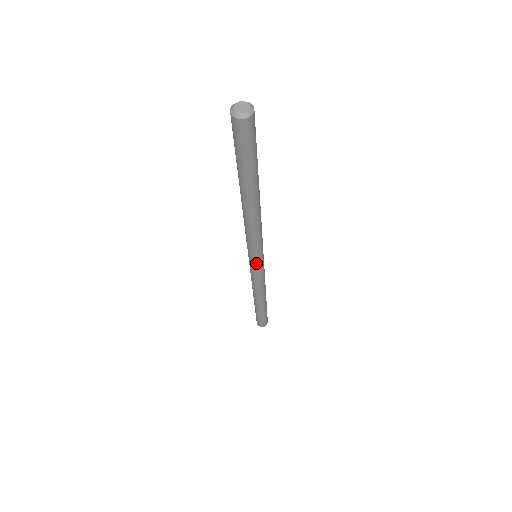
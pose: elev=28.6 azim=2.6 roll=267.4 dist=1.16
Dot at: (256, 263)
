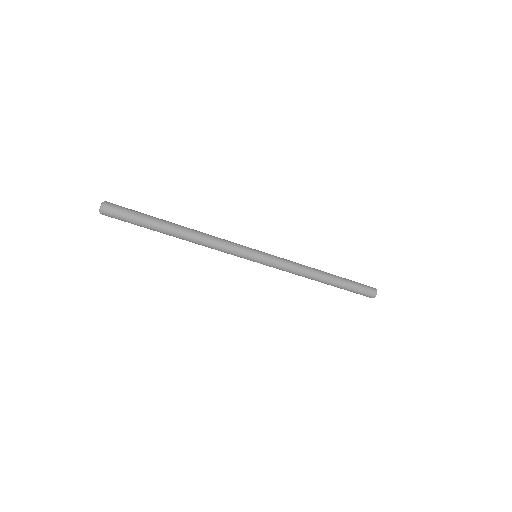
Dot at: (259, 257)
